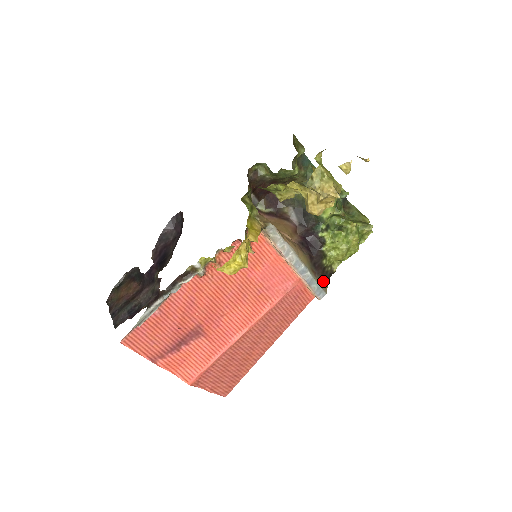
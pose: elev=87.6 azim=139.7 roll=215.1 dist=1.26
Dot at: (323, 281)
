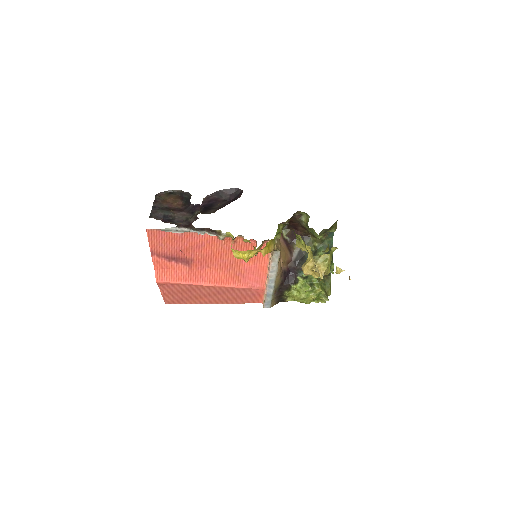
Dot at: (275, 300)
